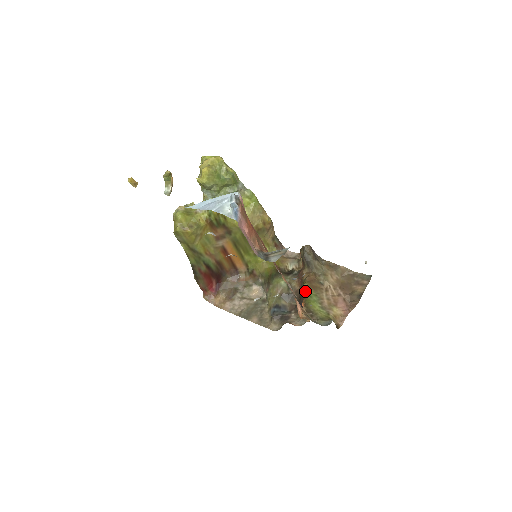
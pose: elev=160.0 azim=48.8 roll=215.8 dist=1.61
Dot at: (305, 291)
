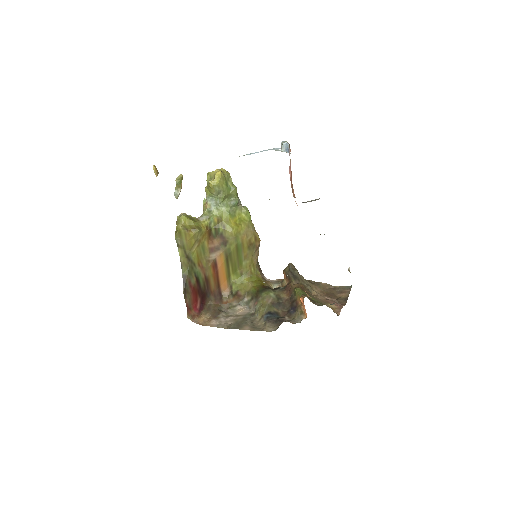
Dot at: (299, 292)
